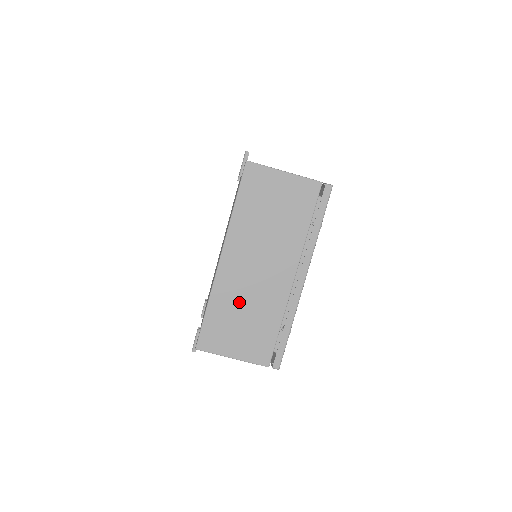
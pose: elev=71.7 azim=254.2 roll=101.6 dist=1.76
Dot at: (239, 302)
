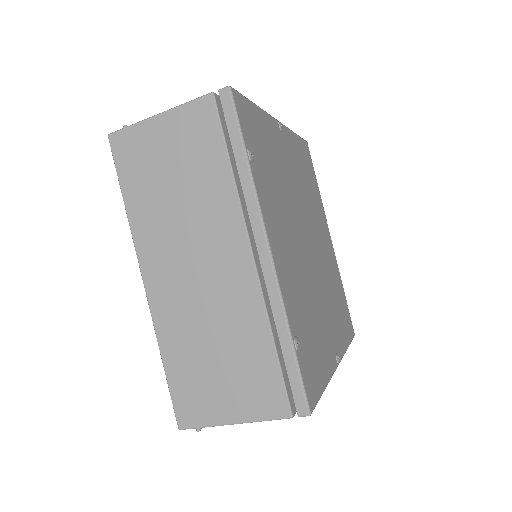
Dot at: (197, 333)
